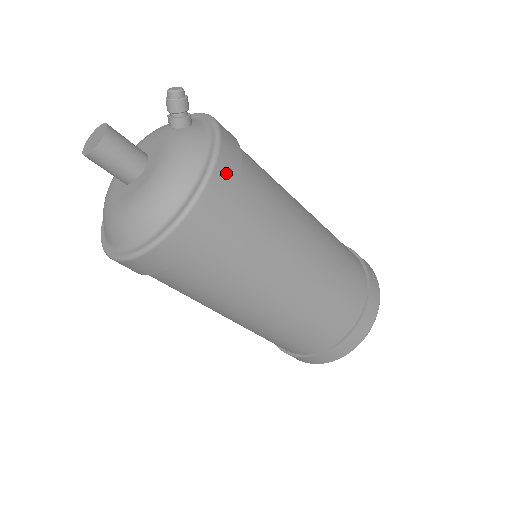
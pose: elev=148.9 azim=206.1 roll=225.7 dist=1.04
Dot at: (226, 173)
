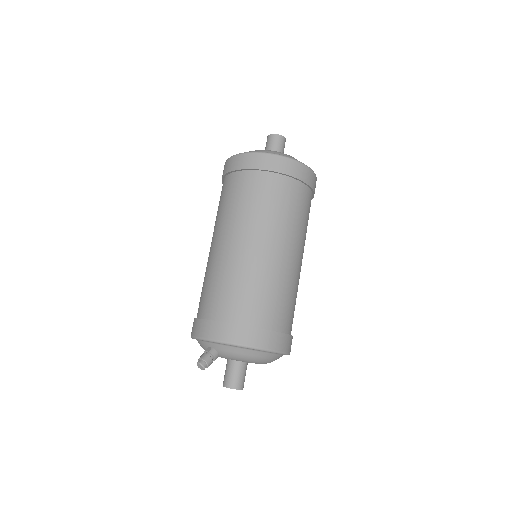
Dot at: (315, 187)
